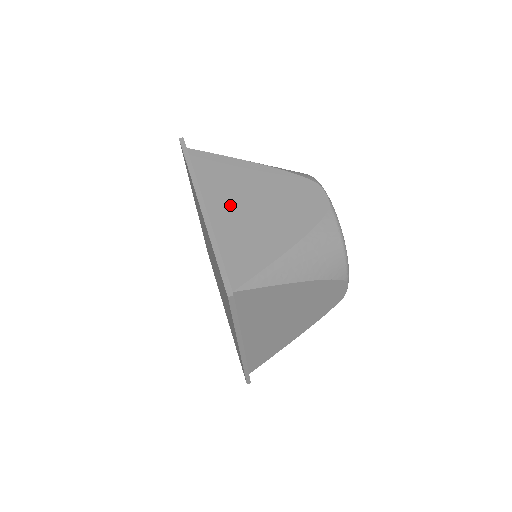
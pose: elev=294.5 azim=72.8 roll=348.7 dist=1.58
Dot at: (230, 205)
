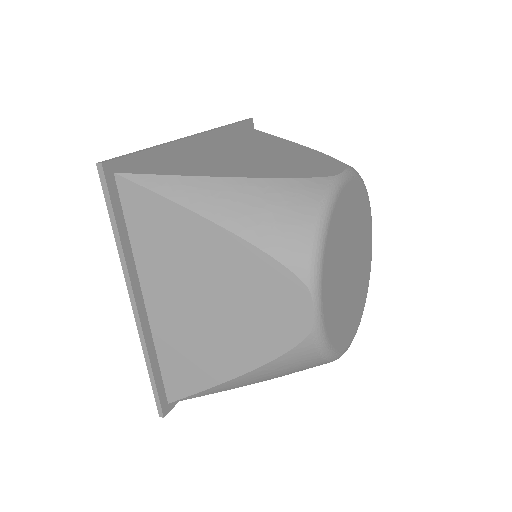
Dot at: (223, 149)
